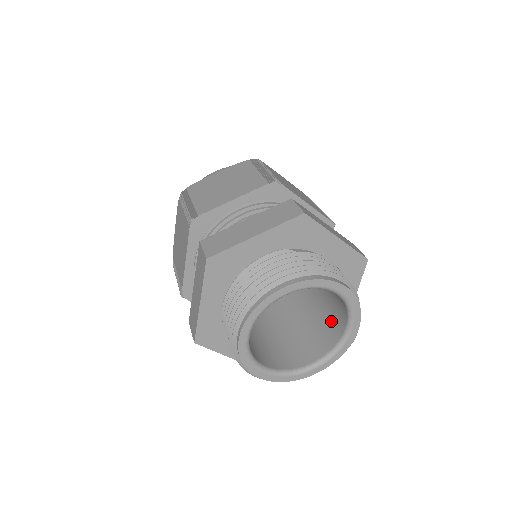
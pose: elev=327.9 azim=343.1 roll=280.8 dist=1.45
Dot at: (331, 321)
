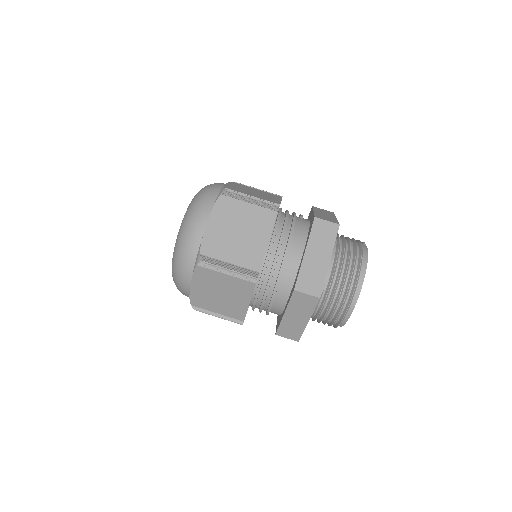
Dot at: occluded
